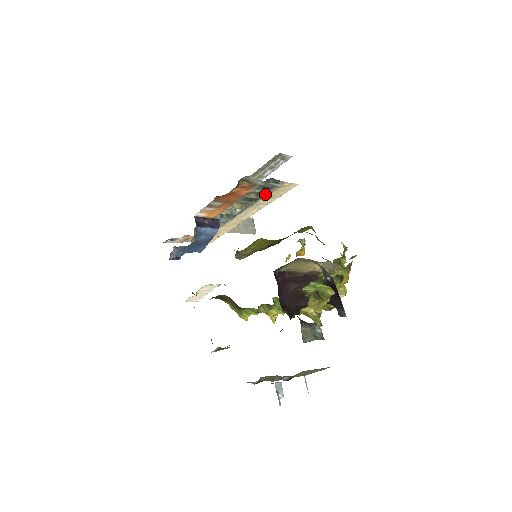
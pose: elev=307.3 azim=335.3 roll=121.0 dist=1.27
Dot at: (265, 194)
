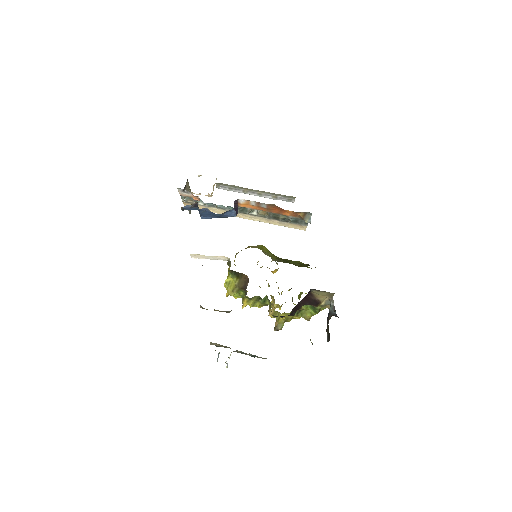
Dot at: (286, 221)
